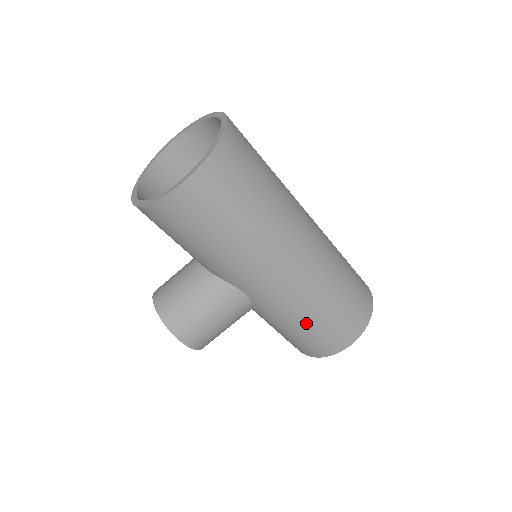
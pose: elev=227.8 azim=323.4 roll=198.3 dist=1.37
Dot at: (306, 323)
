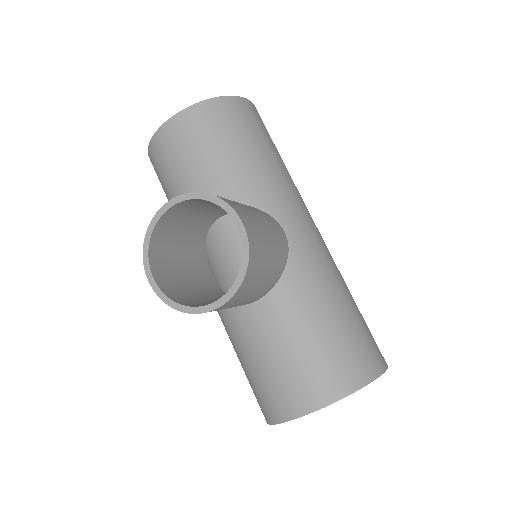
Dot at: (344, 299)
